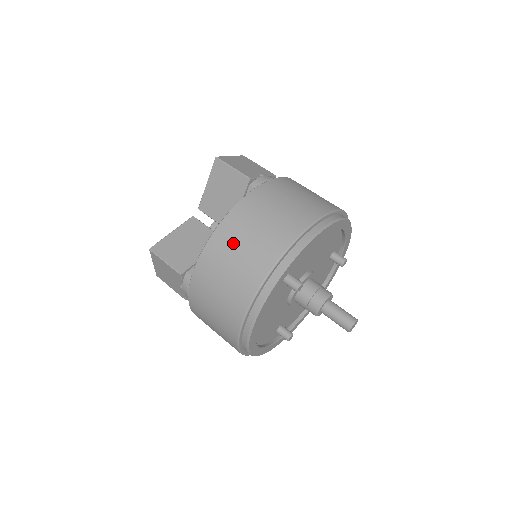
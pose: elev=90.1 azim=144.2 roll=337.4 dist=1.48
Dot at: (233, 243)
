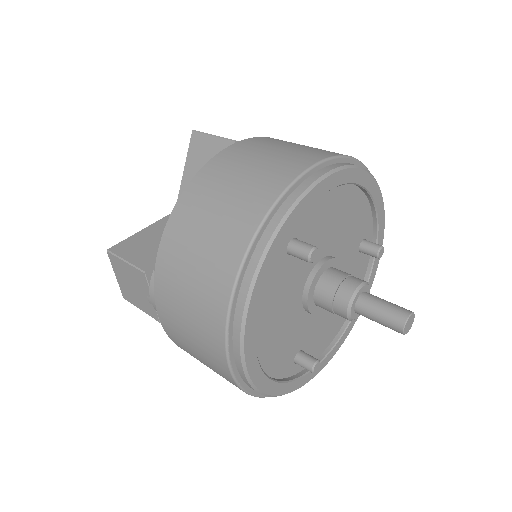
Dot at: (208, 199)
